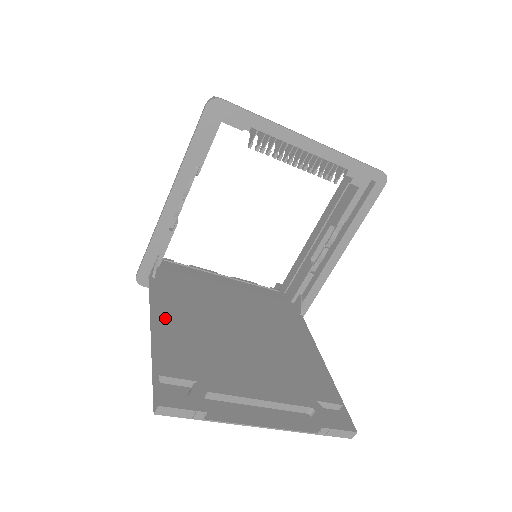
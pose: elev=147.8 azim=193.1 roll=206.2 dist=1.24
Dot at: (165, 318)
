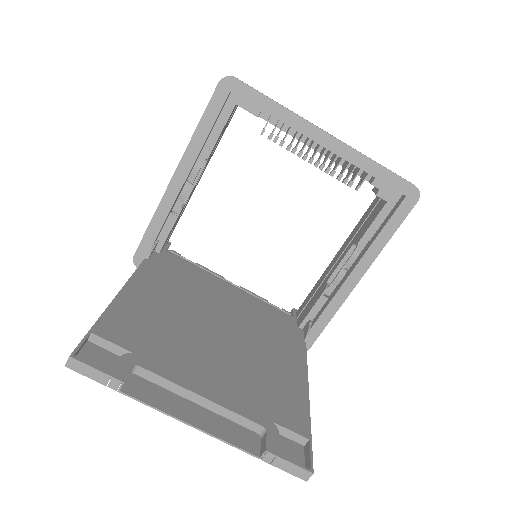
Dot at: (135, 291)
